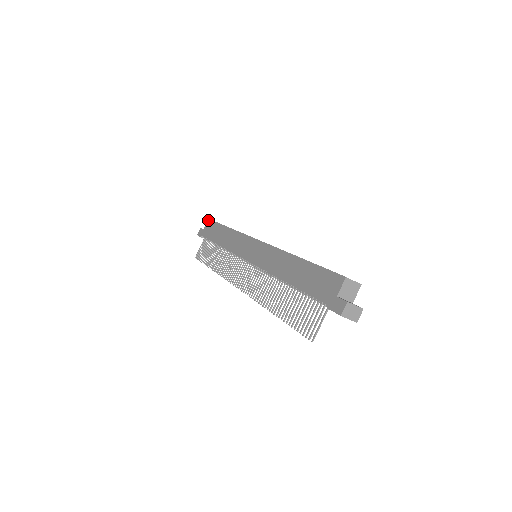
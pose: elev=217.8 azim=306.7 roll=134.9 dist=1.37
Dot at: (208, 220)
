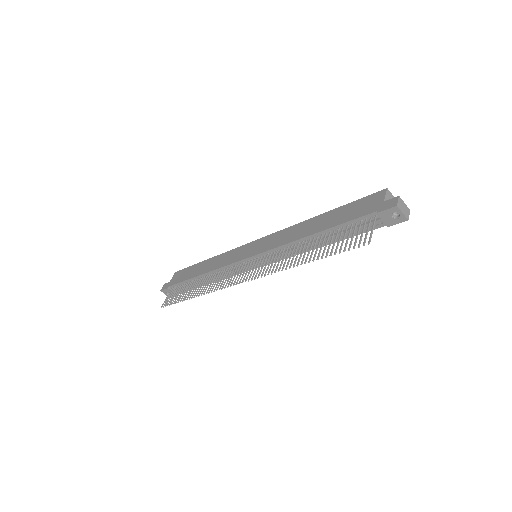
Dot at: (175, 272)
